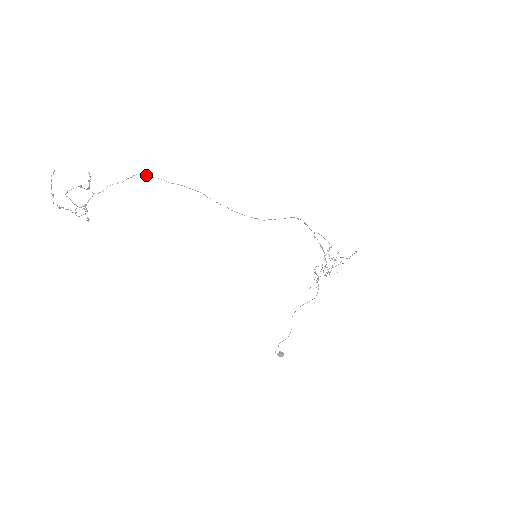
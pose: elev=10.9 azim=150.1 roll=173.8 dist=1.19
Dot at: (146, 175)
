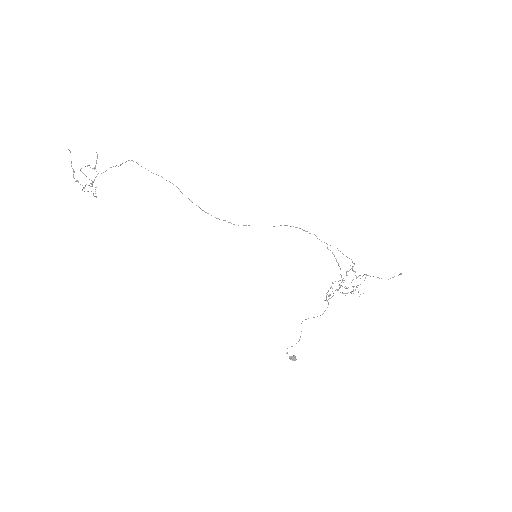
Dot at: (136, 162)
